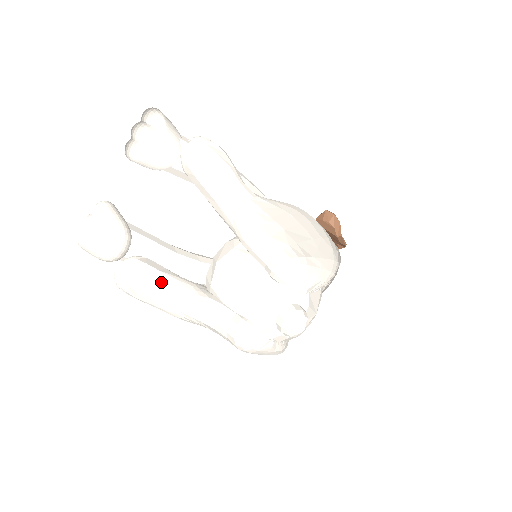
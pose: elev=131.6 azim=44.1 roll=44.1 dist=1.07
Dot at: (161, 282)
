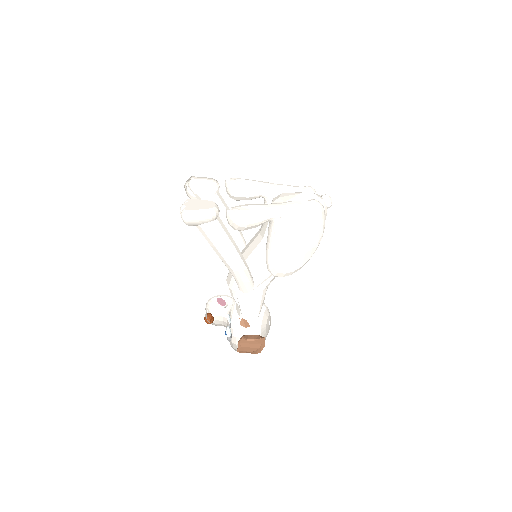
Dot at: (261, 204)
